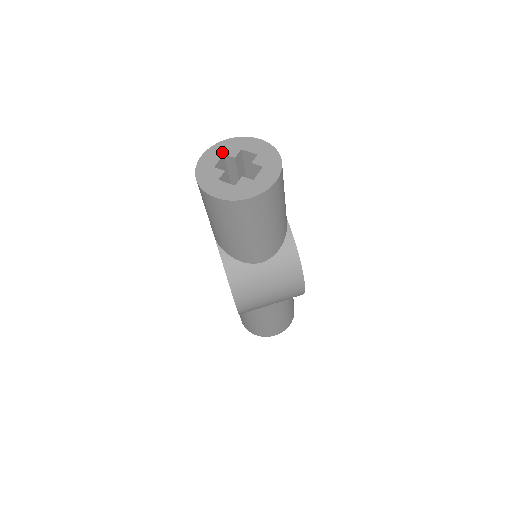
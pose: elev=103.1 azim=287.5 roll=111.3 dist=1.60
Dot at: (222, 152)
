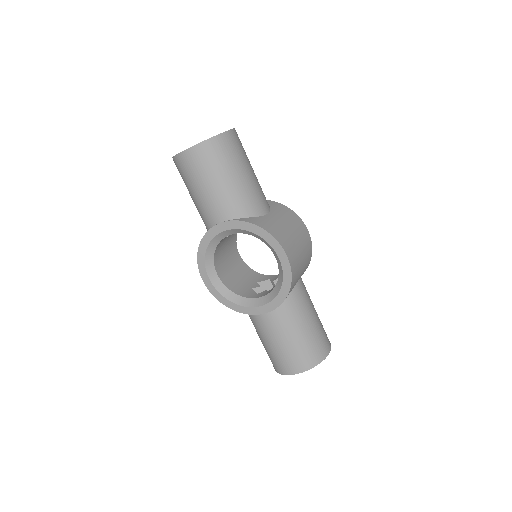
Dot at: occluded
